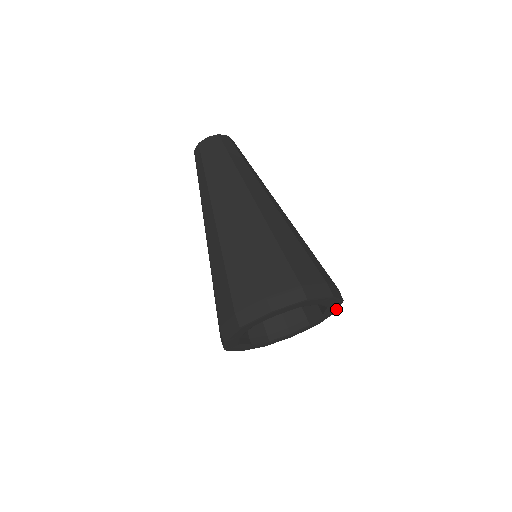
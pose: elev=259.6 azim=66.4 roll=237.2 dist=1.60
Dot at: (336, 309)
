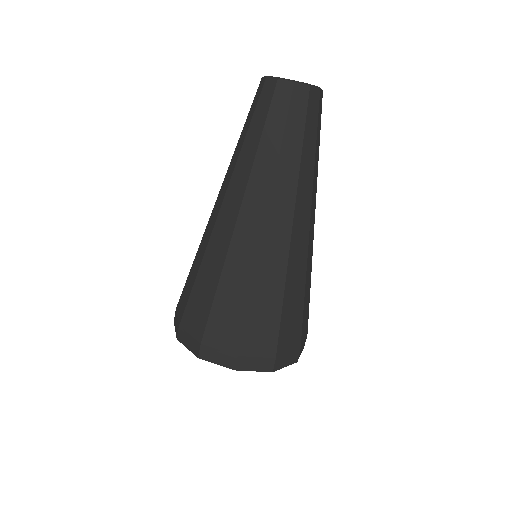
Dot at: occluded
